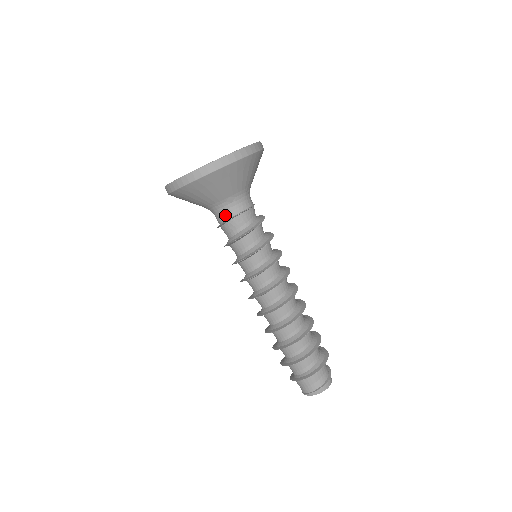
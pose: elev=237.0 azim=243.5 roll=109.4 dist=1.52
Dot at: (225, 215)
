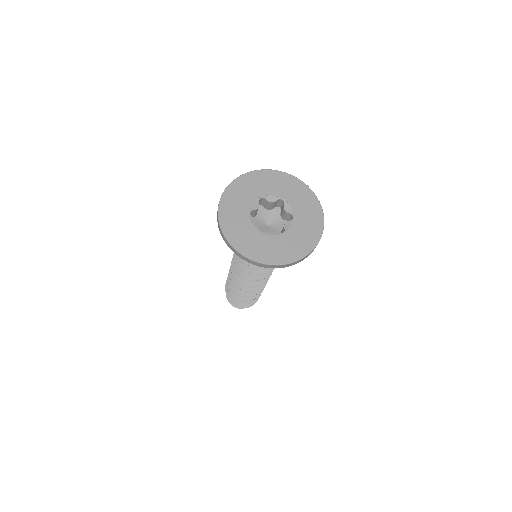
Dot at: occluded
